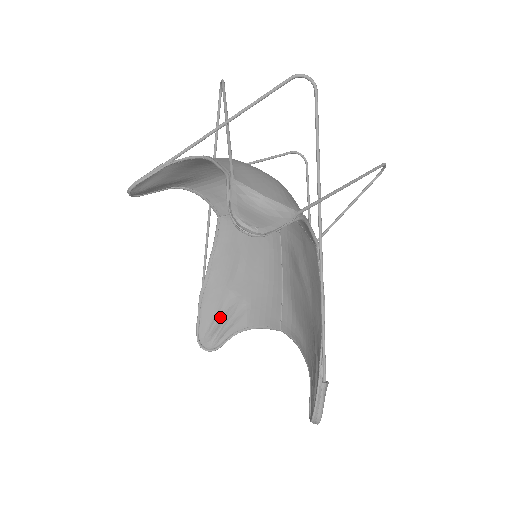
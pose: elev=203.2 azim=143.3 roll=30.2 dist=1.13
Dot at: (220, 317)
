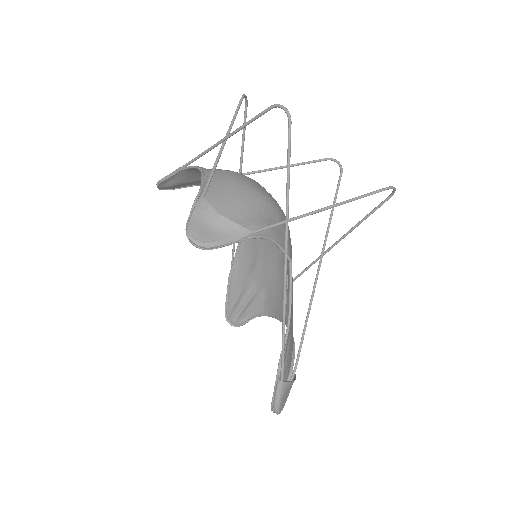
Dot at: (243, 299)
